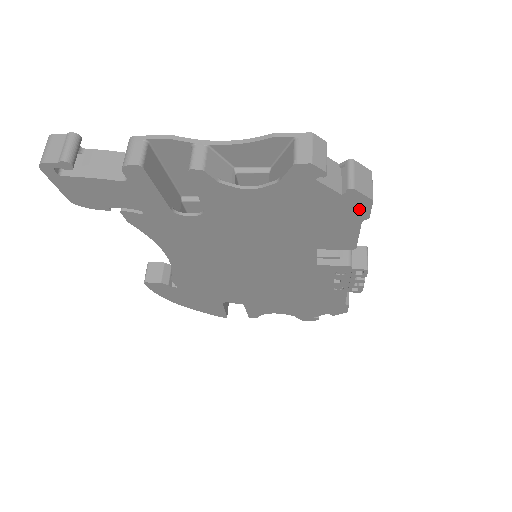
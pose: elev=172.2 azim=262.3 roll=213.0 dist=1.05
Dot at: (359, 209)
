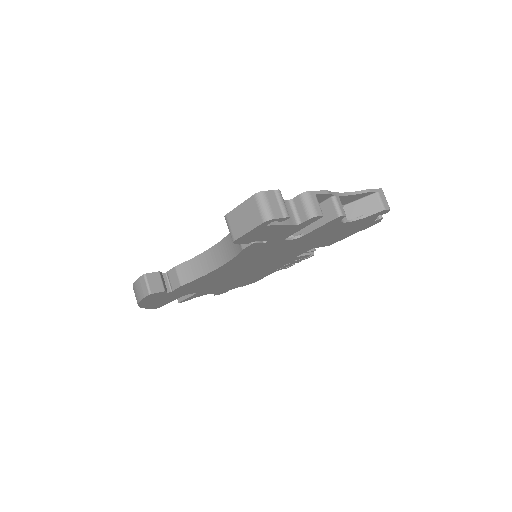
Dot at: (368, 226)
